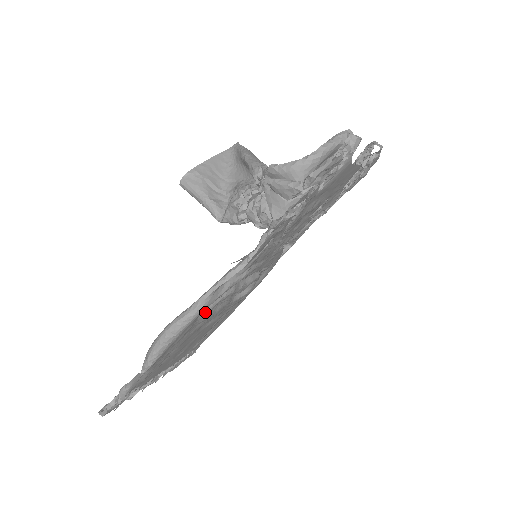
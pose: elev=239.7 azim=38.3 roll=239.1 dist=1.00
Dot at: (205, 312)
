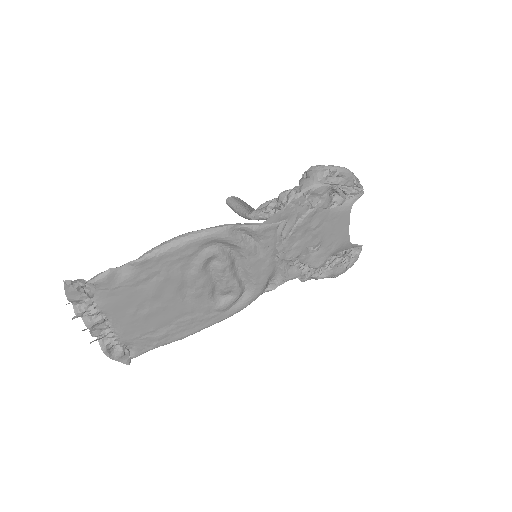
Dot at: (209, 250)
